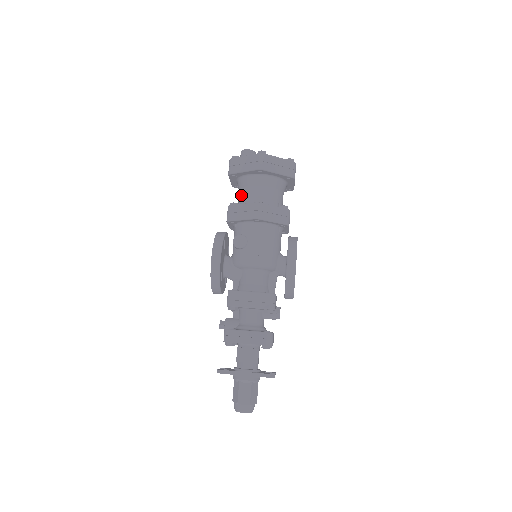
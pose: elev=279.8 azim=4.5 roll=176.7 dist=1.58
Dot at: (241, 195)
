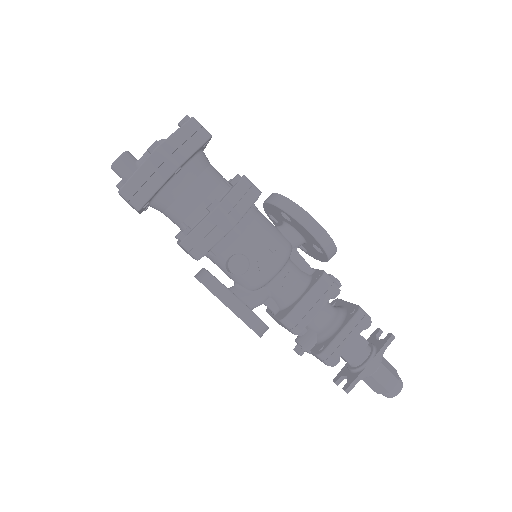
Dot at: (176, 216)
